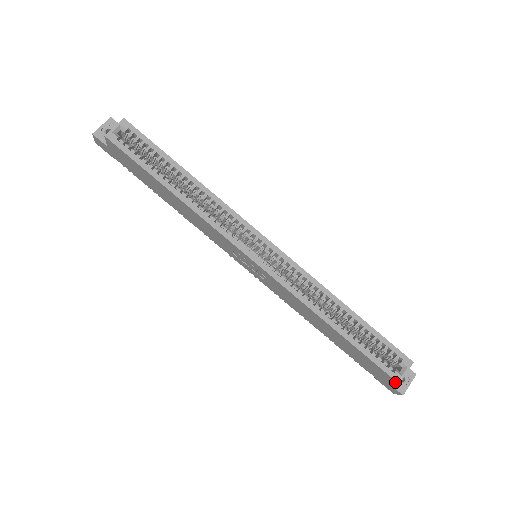
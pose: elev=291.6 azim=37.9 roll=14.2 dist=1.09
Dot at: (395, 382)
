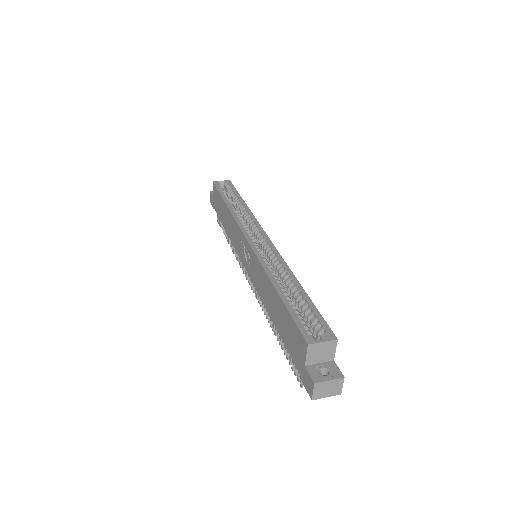
Dot at: (306, 346)
